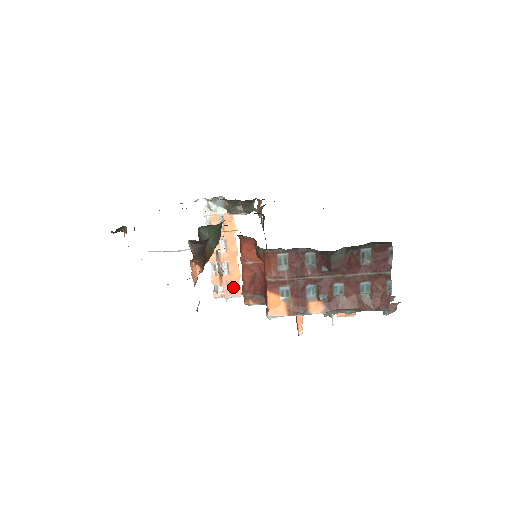
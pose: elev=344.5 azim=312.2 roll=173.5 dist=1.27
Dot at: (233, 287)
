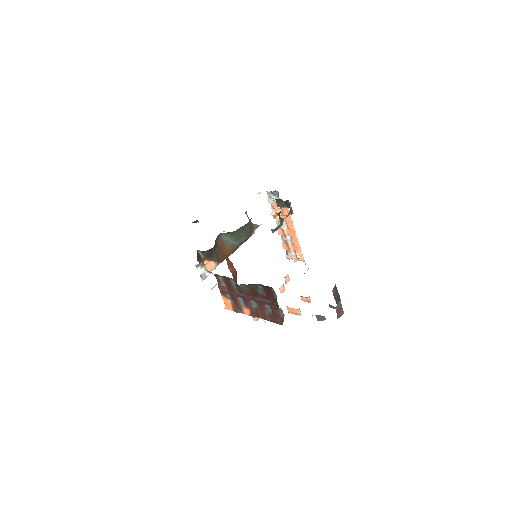
Dot at: (297, 254)
